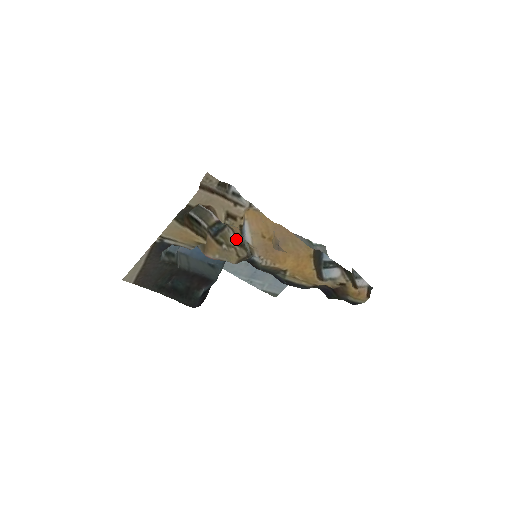
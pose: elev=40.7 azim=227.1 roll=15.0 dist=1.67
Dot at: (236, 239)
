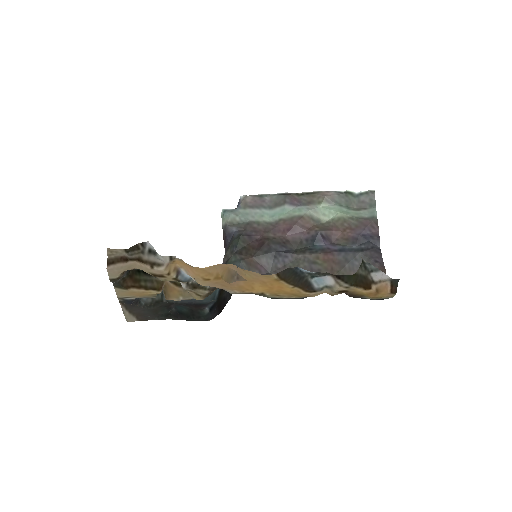
Dot at: (184, 285)
